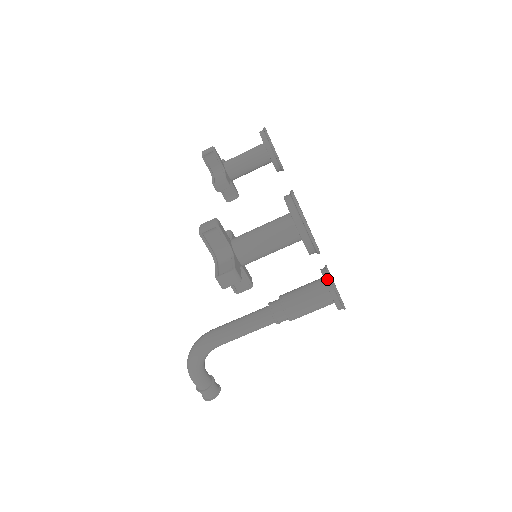
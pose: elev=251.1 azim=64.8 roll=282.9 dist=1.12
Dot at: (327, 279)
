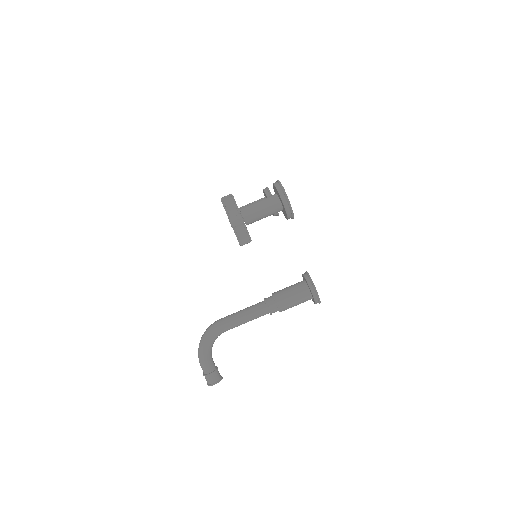
Dot at: (306, 276)
